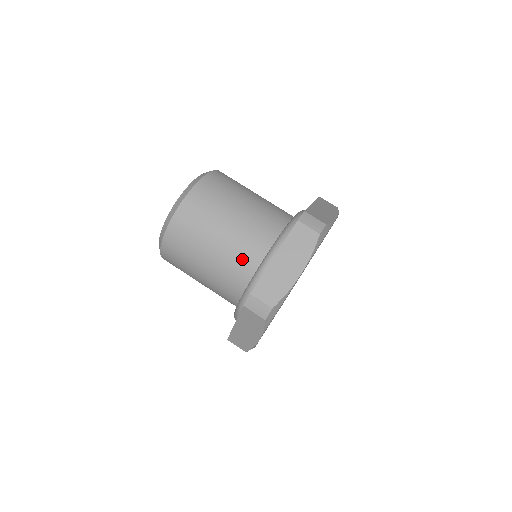
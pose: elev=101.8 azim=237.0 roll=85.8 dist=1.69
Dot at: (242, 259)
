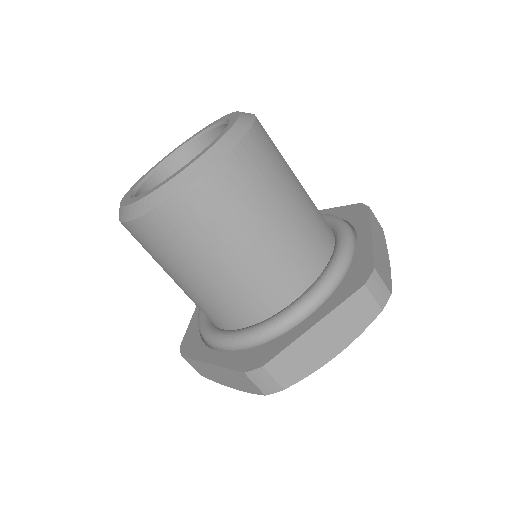
Dot at: (257, 293)
